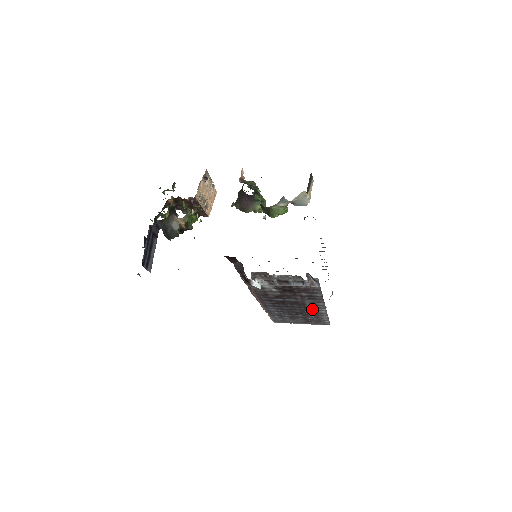
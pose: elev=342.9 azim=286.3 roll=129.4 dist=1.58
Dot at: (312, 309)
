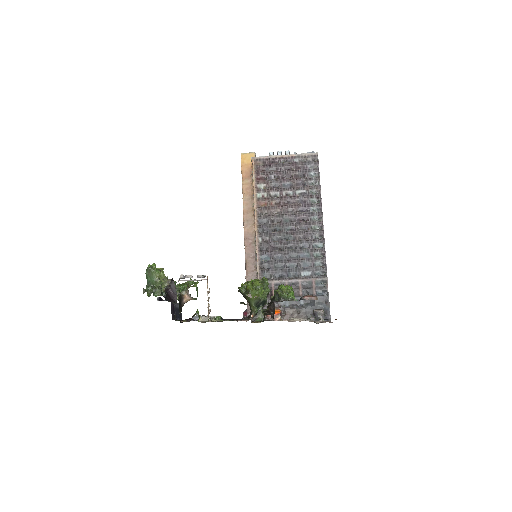
Dot at: occluded
